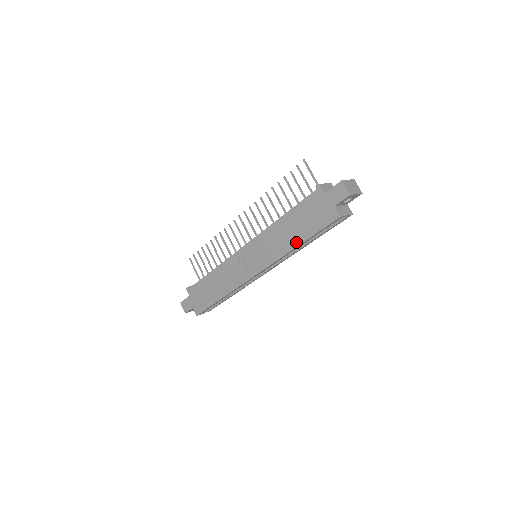
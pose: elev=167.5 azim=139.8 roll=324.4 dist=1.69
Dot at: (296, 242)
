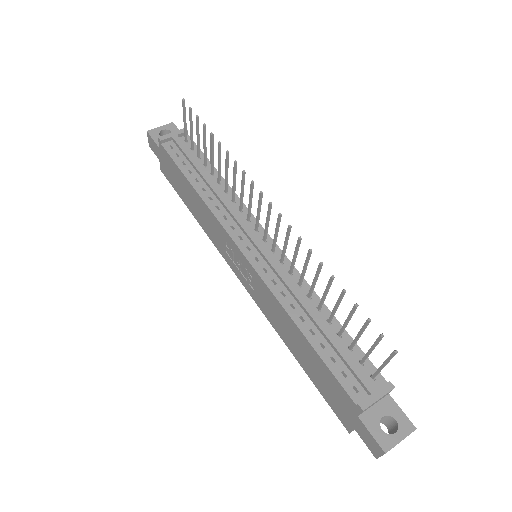
Dot at: (294, 353)
